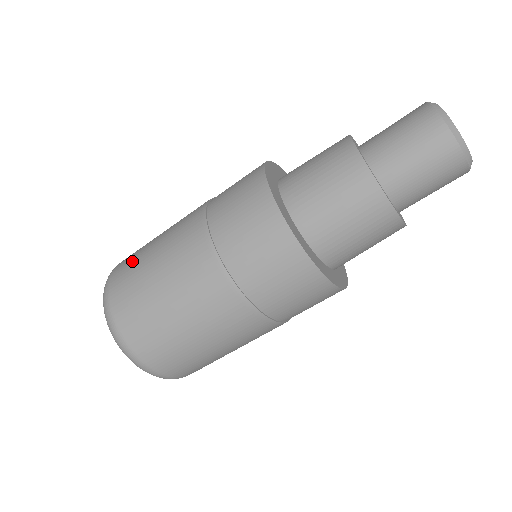
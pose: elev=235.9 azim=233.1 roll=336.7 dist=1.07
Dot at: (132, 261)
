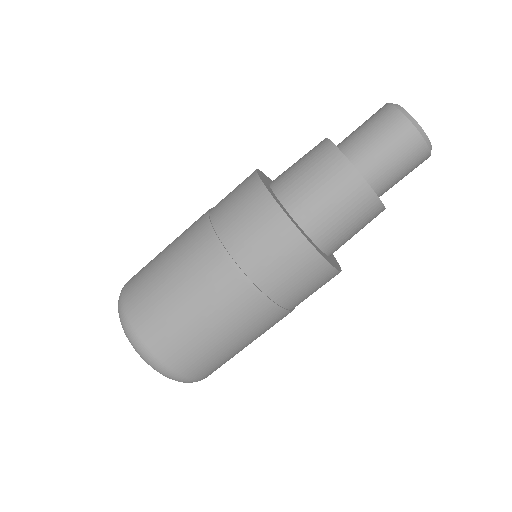
Dot at: (143, 280)
